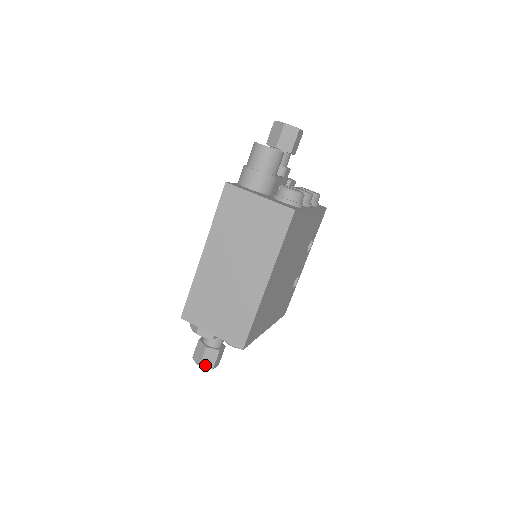
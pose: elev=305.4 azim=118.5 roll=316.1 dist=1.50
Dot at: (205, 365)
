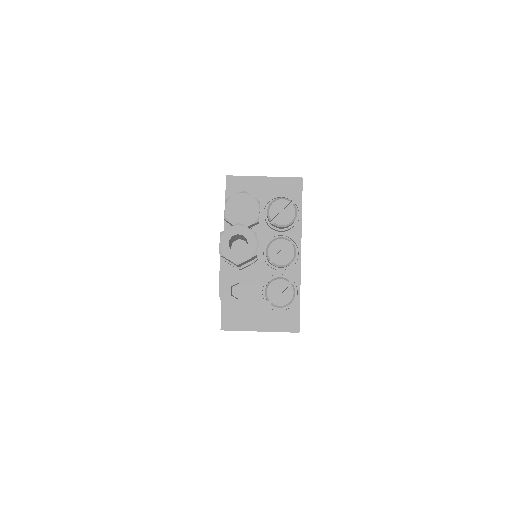
Dot at: occluded
